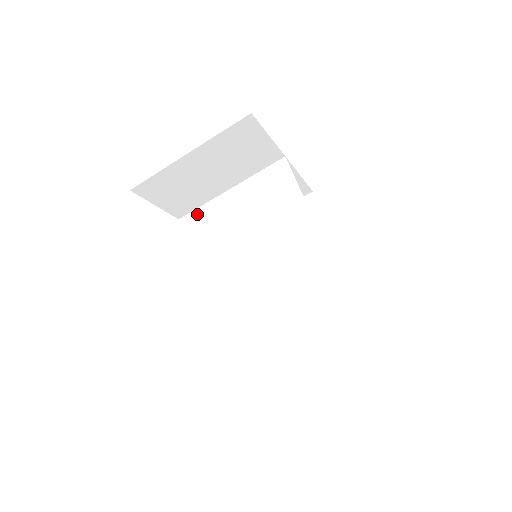
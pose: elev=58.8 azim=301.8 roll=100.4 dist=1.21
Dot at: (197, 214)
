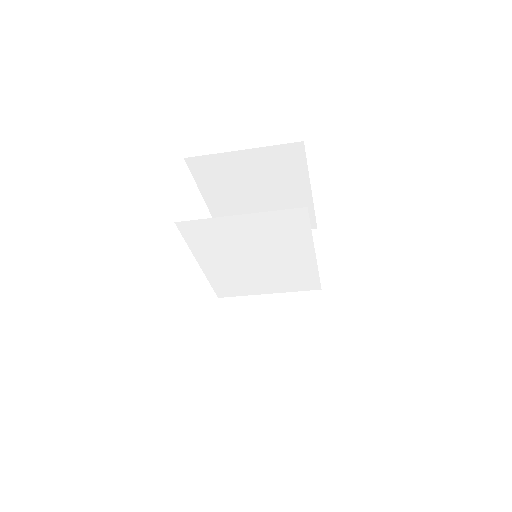
Dot at: (198, 224)
